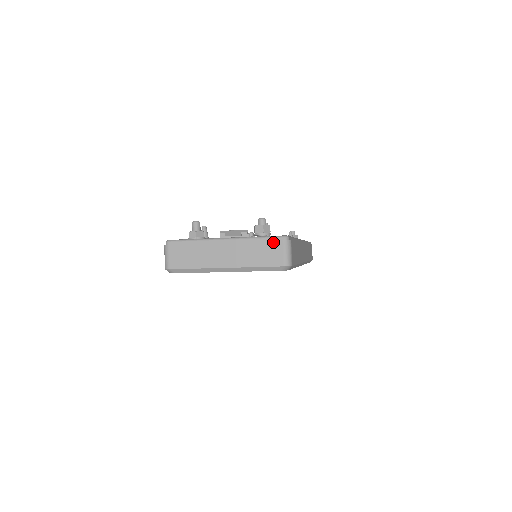
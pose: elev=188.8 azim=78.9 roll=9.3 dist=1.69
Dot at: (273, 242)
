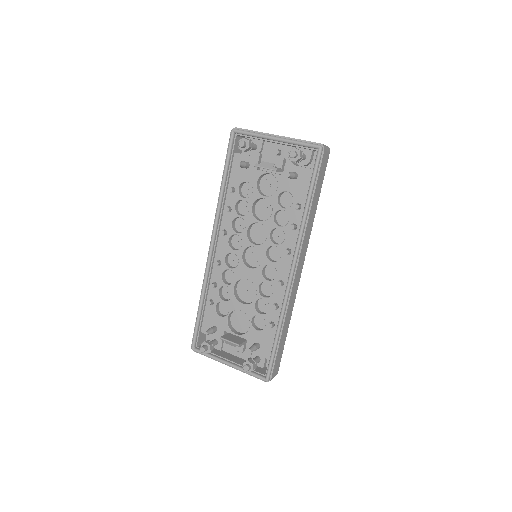
Dot at: occluded
